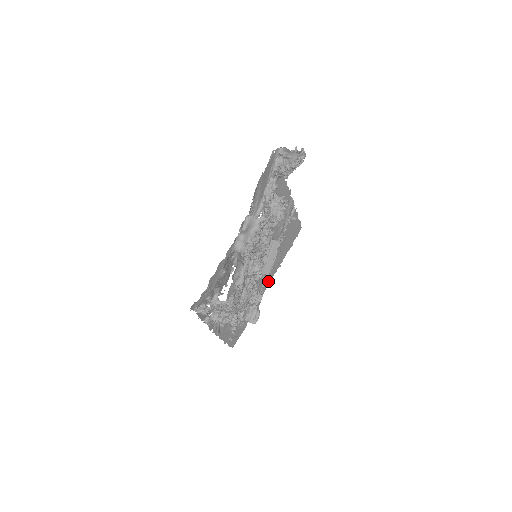
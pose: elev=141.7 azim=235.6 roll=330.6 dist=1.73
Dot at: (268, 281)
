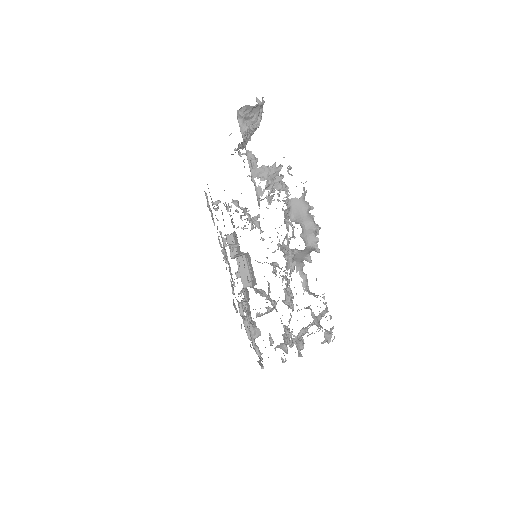
Dot at: (232, 286)
